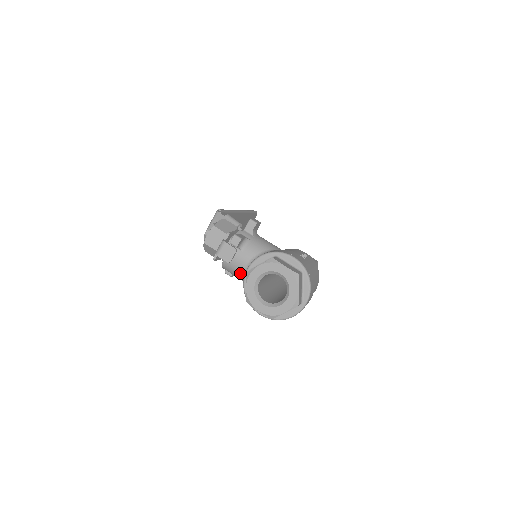
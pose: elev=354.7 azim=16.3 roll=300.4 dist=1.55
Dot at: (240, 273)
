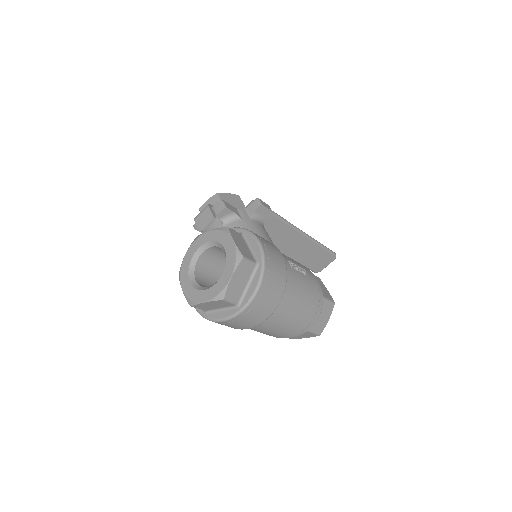
Dot at: occluded
